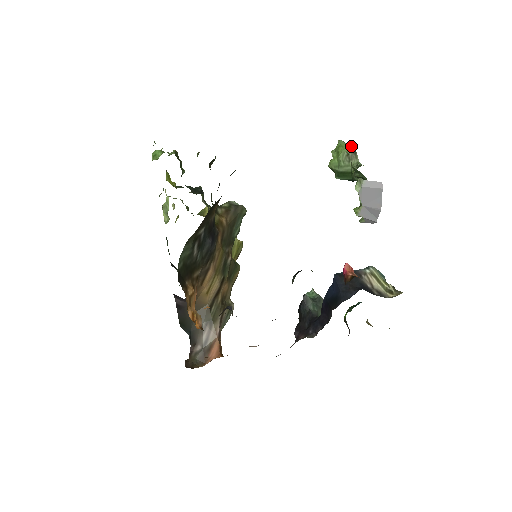
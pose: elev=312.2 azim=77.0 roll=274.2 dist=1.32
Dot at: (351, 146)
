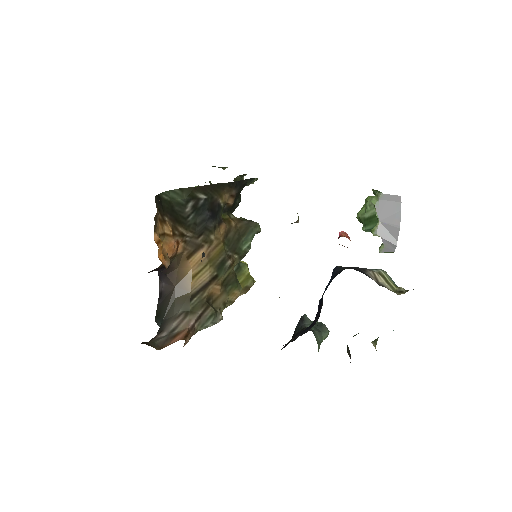
Dot at: occluded
